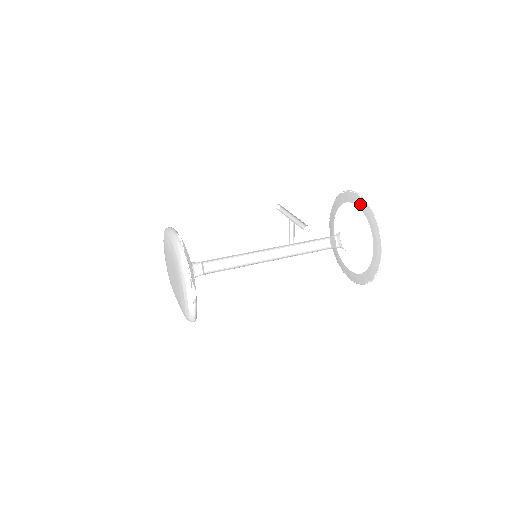
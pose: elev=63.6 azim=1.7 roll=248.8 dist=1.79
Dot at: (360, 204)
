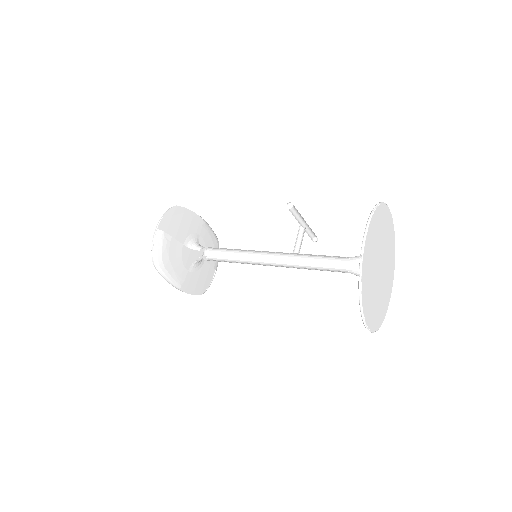
Dot at: occluded
